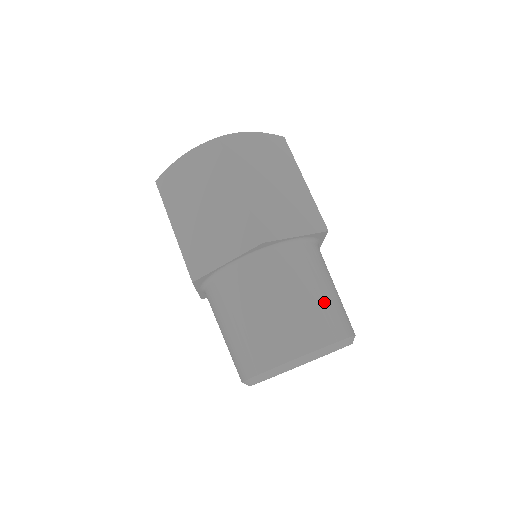
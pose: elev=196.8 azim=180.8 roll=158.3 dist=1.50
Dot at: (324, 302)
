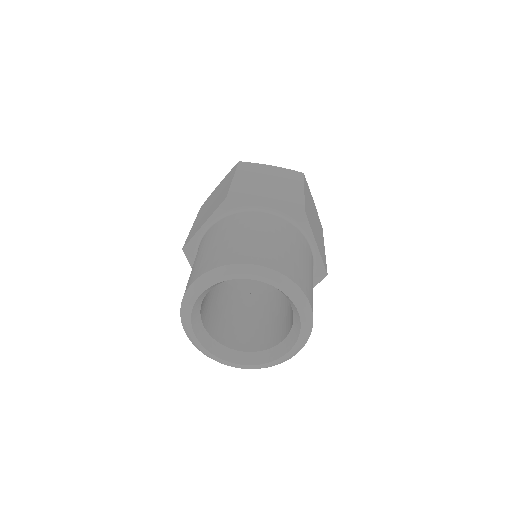
Dot at: (266, 244)
